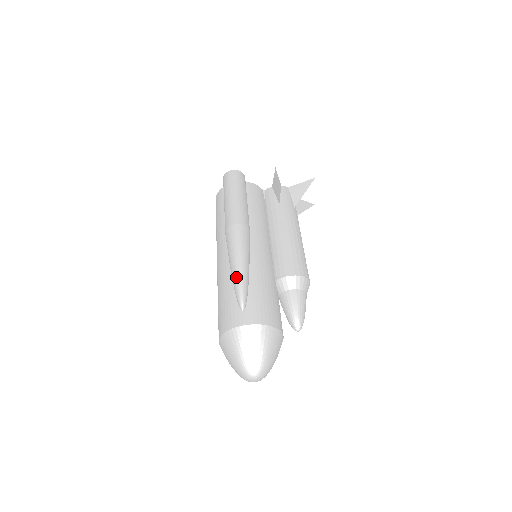
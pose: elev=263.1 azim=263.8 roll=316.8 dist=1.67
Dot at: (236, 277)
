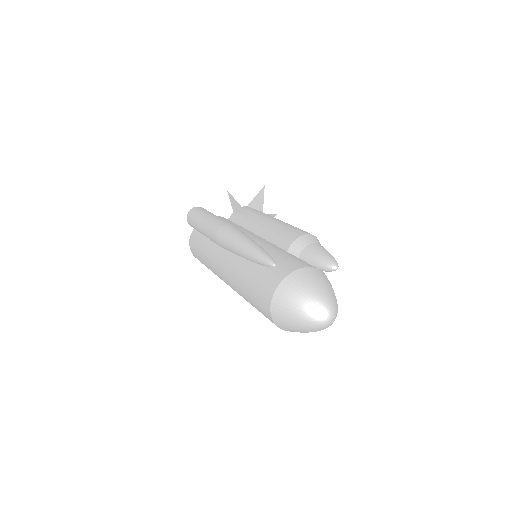
Dot at: (250, 251)
